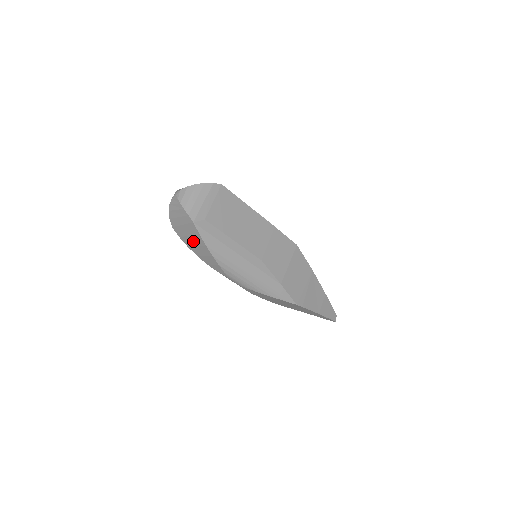
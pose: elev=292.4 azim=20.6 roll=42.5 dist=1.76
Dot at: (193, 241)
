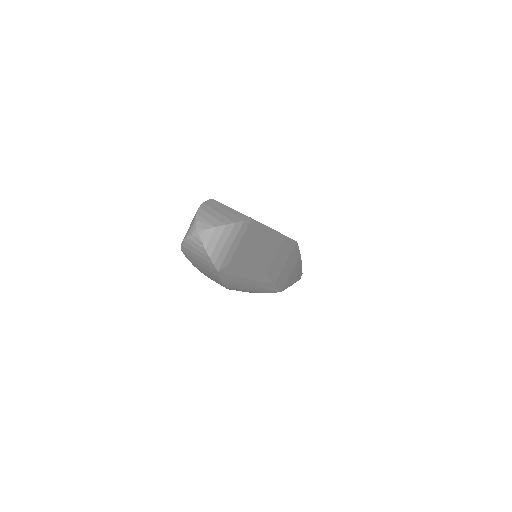
Dot at: (206, 272)
